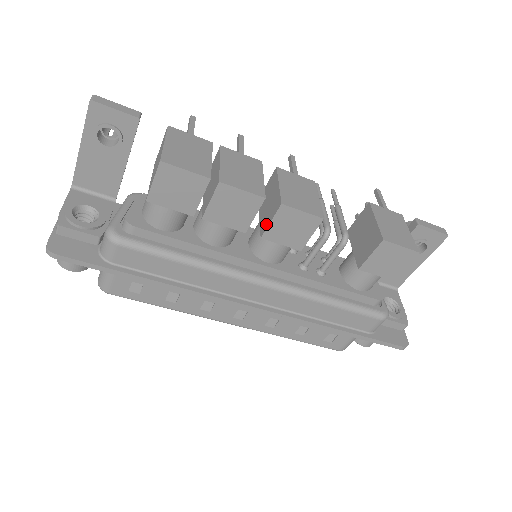
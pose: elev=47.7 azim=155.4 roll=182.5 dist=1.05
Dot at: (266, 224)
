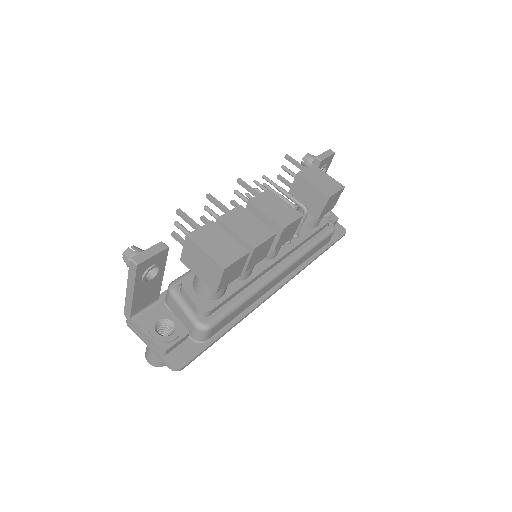
Dot at: (273, 243)
